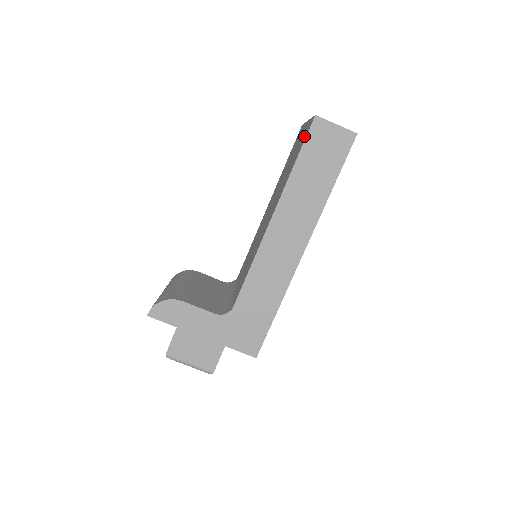
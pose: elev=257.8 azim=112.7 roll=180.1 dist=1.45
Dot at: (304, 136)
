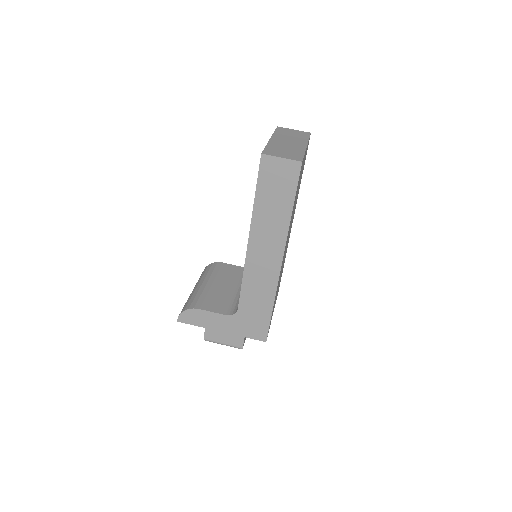
Dot at: occluded
